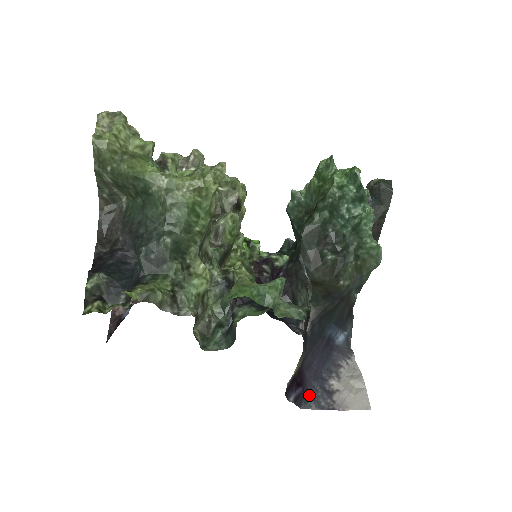
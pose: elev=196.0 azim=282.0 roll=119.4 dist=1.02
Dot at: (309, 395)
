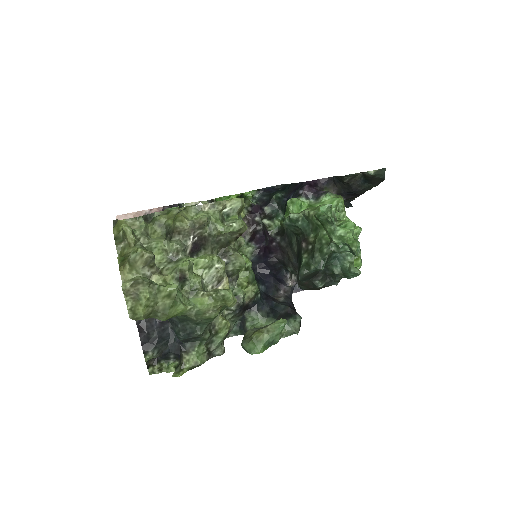
Dot at: occluded
